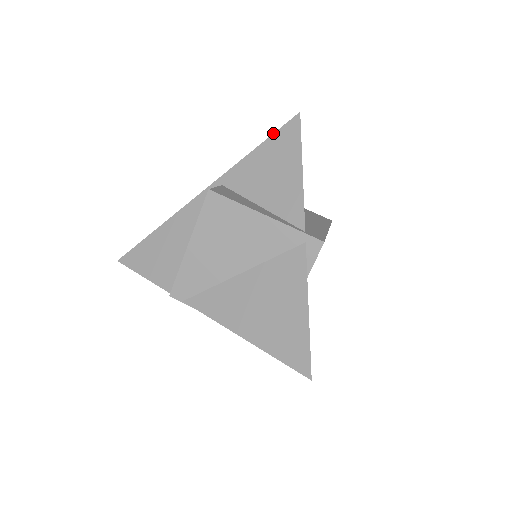
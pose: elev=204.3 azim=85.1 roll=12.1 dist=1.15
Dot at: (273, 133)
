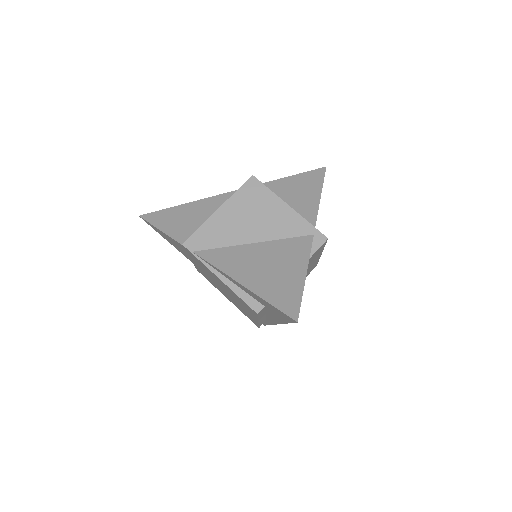
Dot at: (303, 172)
